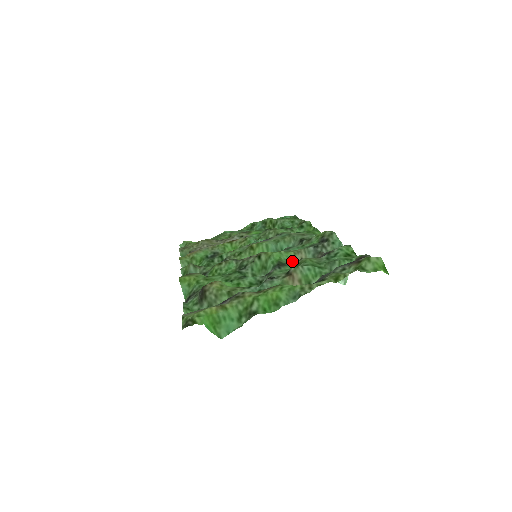
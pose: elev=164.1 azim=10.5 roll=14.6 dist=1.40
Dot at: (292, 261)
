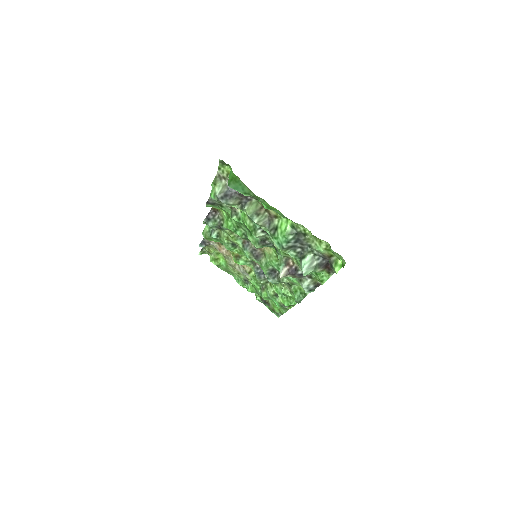
Dot at: (279, 261)
